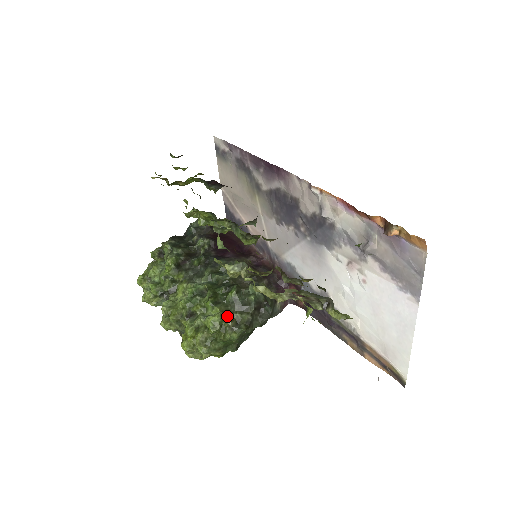
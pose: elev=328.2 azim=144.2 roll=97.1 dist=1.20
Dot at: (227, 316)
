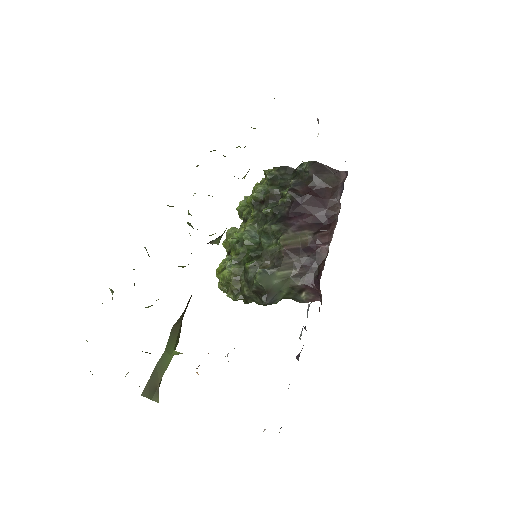
Dot at: (232, 280)
